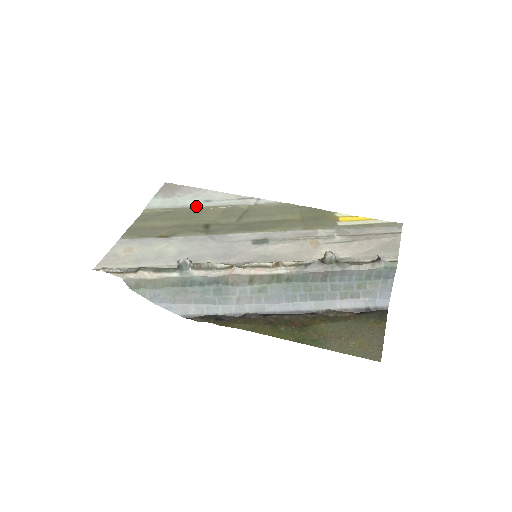
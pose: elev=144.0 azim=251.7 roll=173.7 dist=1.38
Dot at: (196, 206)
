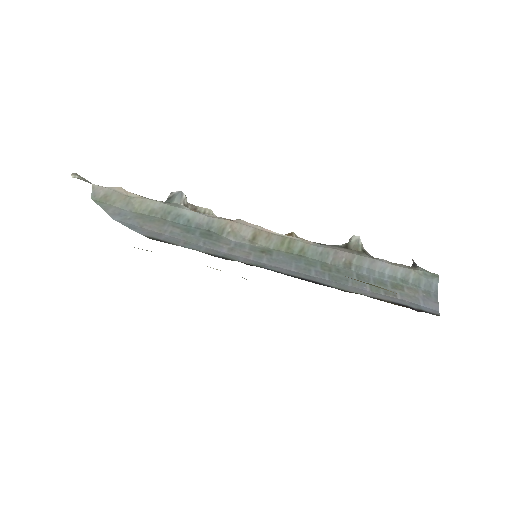
Dot at: occluded
